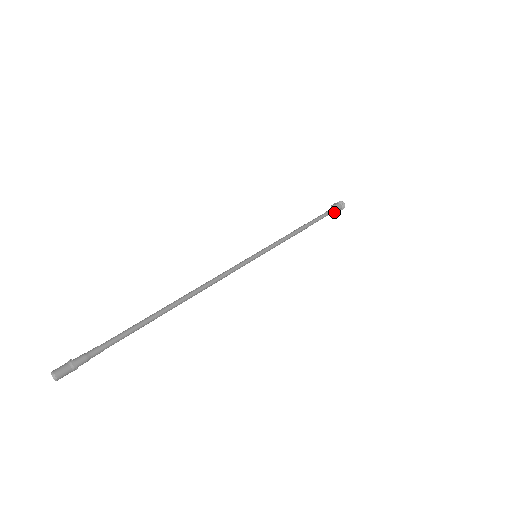
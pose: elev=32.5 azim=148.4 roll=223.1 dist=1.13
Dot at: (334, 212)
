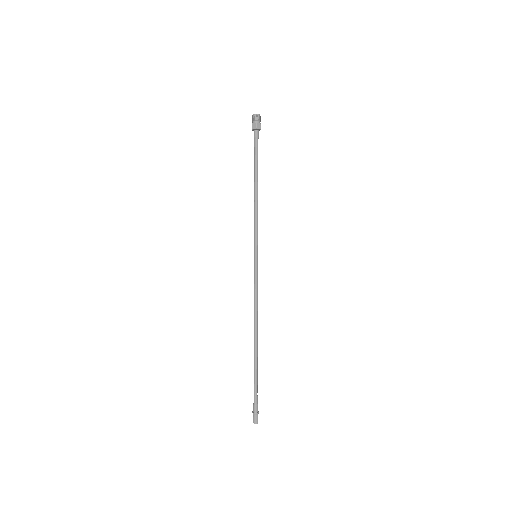
Dot at: (254, 131)
